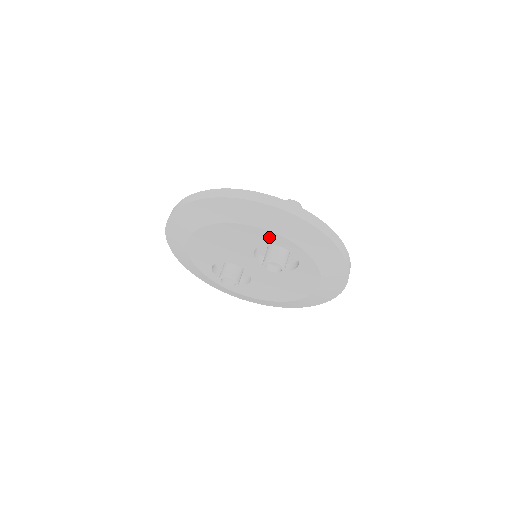
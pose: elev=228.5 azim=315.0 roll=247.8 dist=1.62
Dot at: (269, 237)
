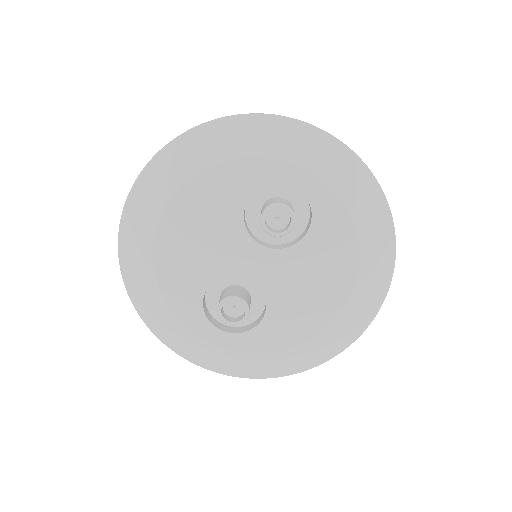
Dot at: (250, 172)
